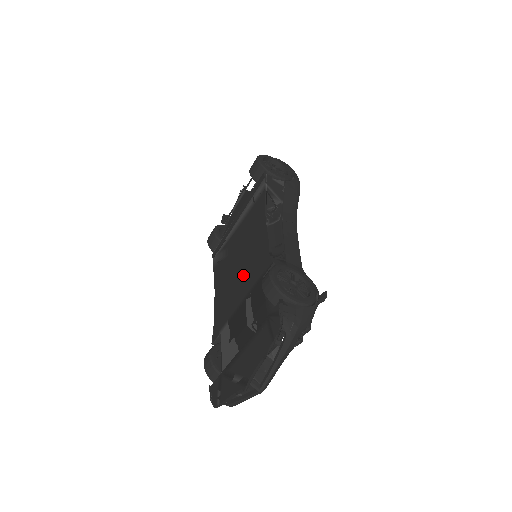
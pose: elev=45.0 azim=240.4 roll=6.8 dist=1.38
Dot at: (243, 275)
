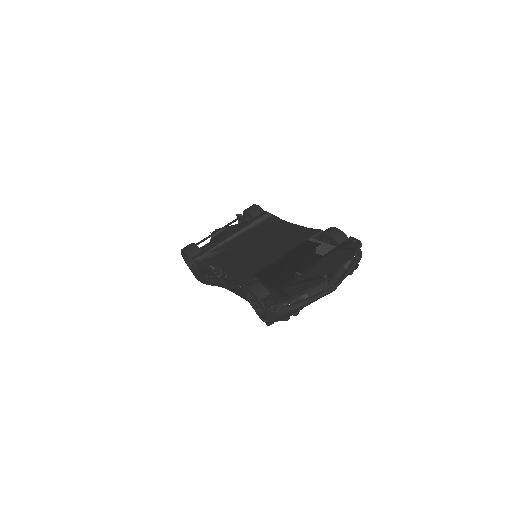
Dot at: (274, 246)
